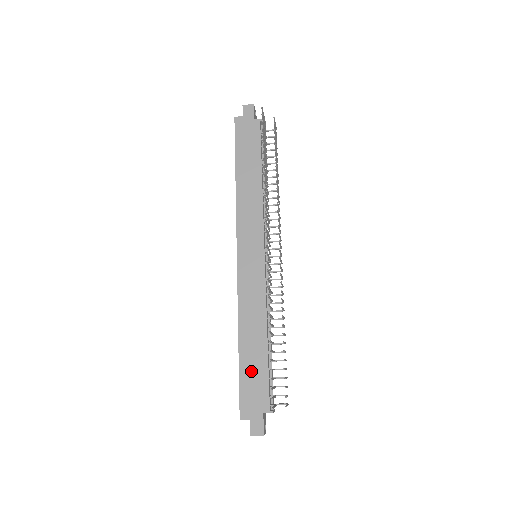
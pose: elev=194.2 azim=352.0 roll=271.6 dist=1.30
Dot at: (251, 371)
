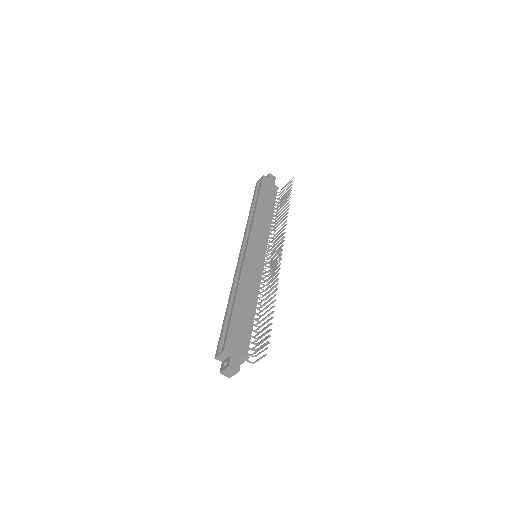
Dot at: (240, 322)
